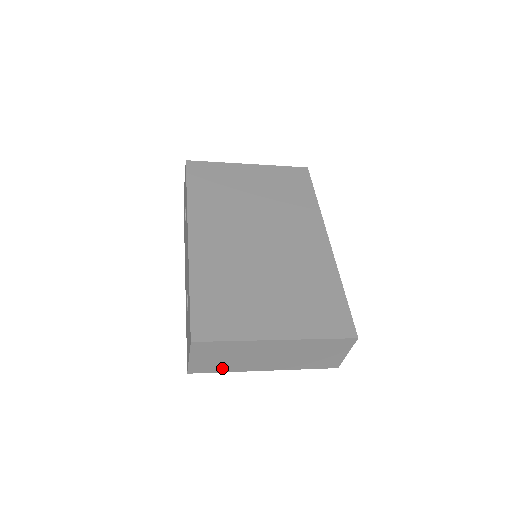
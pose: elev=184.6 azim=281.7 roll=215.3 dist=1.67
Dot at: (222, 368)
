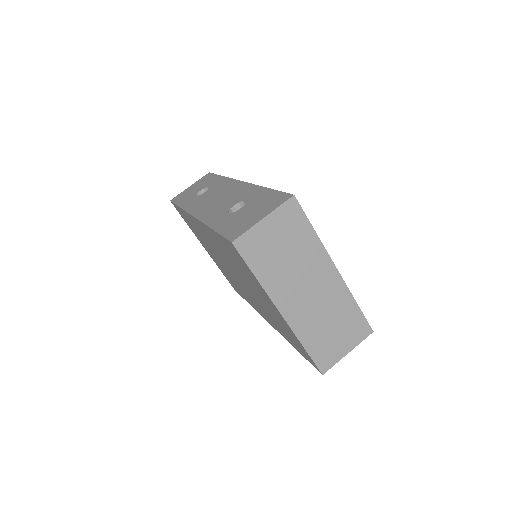
Dot at: (262, 268)
